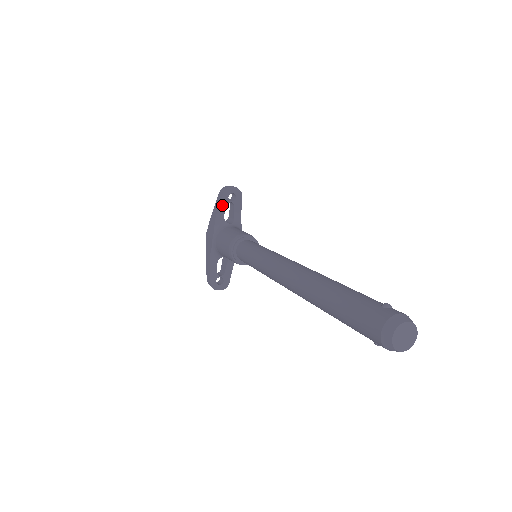
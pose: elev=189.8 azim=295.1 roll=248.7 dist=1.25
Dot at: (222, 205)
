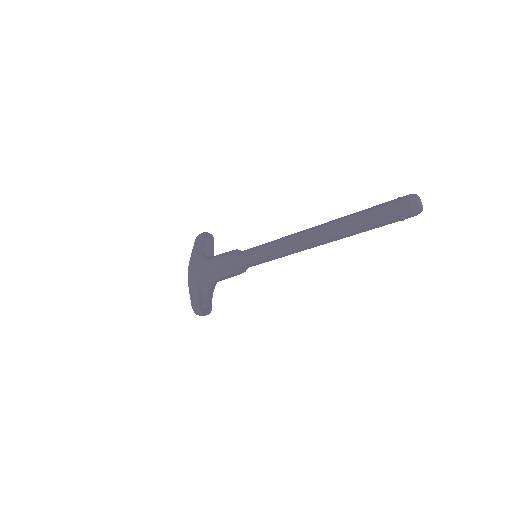
Dot at: (202, 244)
